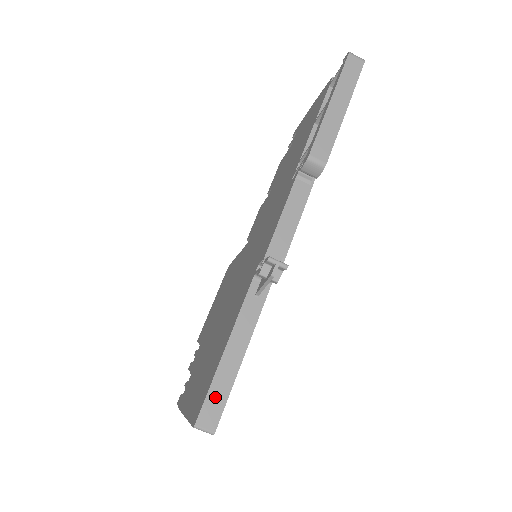
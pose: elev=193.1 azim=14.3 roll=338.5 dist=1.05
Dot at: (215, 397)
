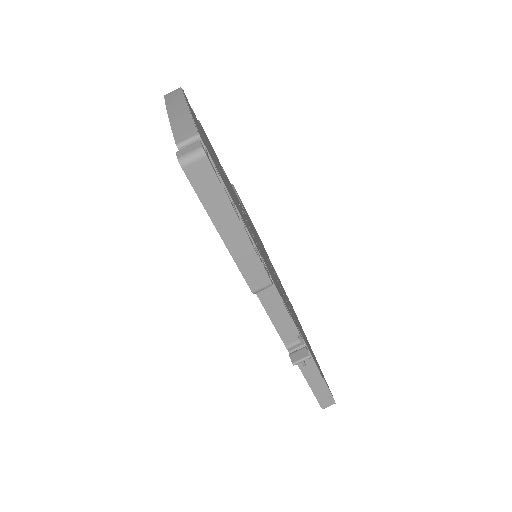
Dot at: (322, 396)
